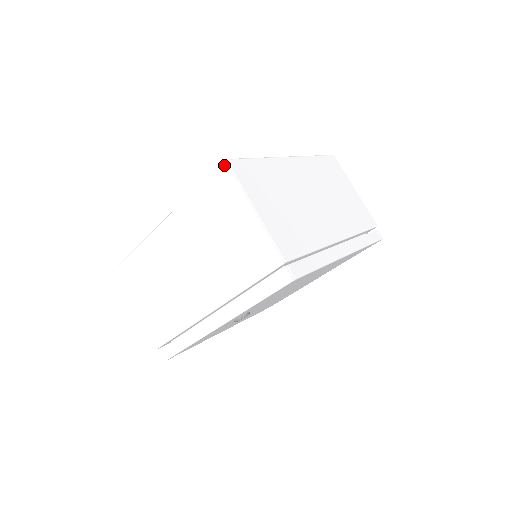
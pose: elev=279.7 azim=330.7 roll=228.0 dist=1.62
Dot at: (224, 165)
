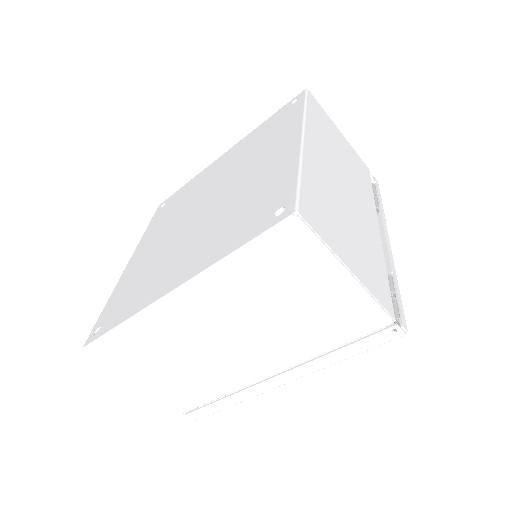
Dot at: occluded
